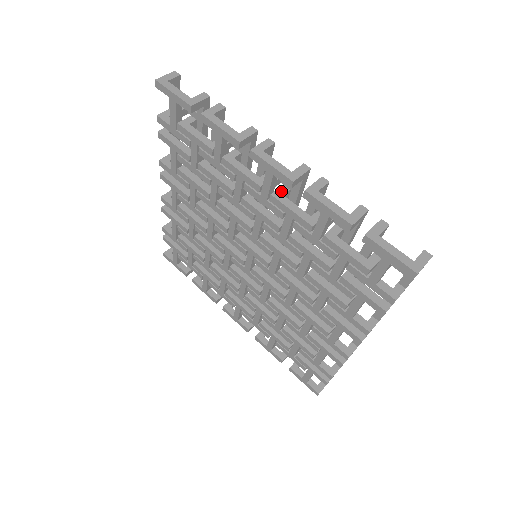
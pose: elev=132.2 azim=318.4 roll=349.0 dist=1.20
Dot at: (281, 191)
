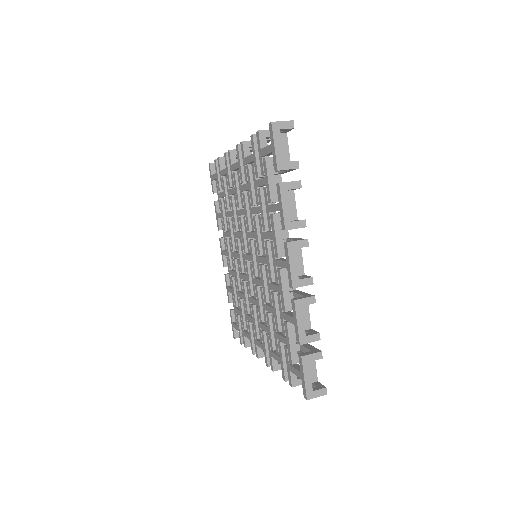
Dot at: occluded
